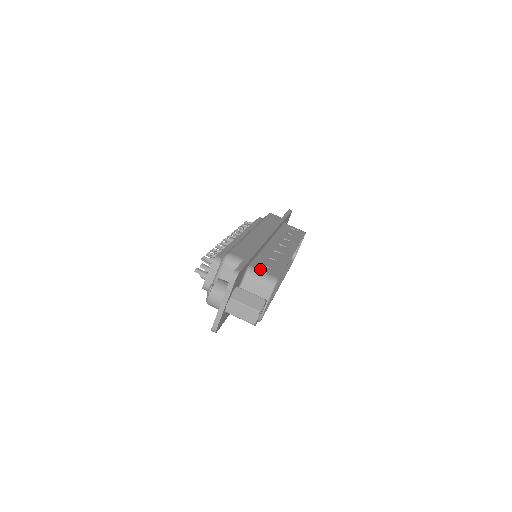
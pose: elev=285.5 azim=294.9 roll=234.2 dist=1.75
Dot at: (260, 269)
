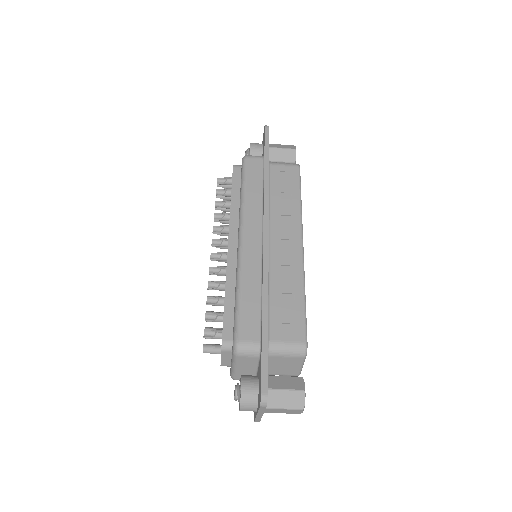
Dot at: (281, 340)
